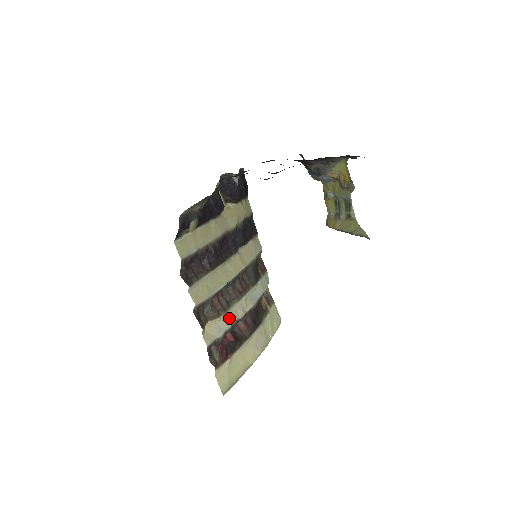
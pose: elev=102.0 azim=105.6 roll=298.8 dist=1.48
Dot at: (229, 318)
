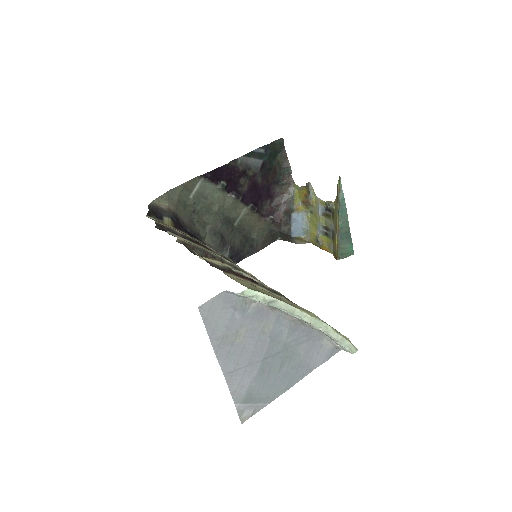
Dot at: occluded
